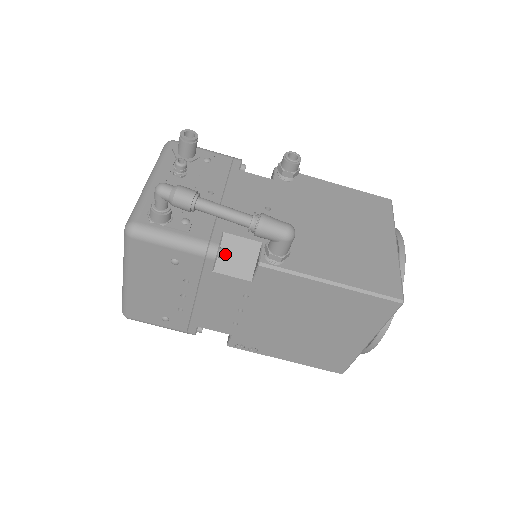
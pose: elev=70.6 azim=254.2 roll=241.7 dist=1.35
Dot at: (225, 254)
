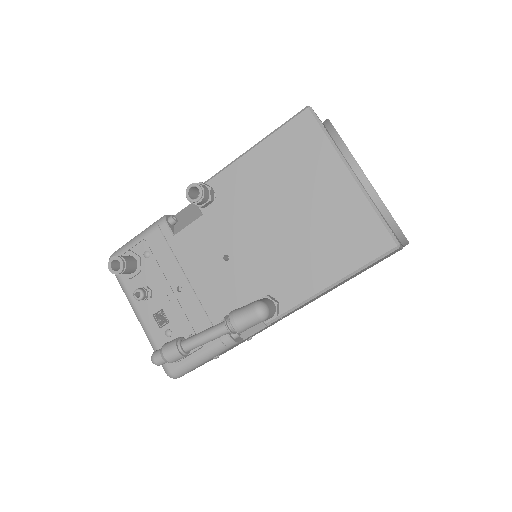
Dot at: occluded
